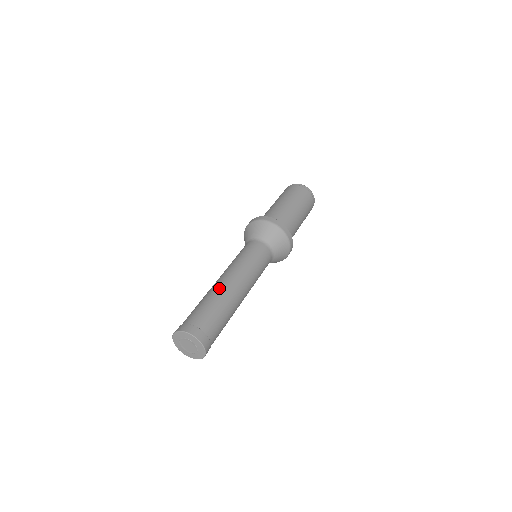
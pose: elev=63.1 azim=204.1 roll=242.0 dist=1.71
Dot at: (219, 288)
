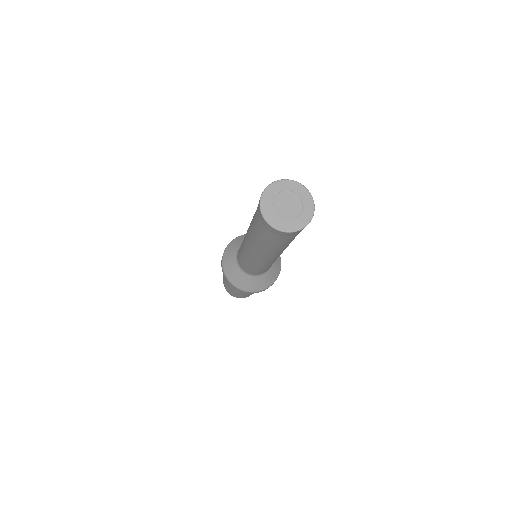
Dot at: occluded
